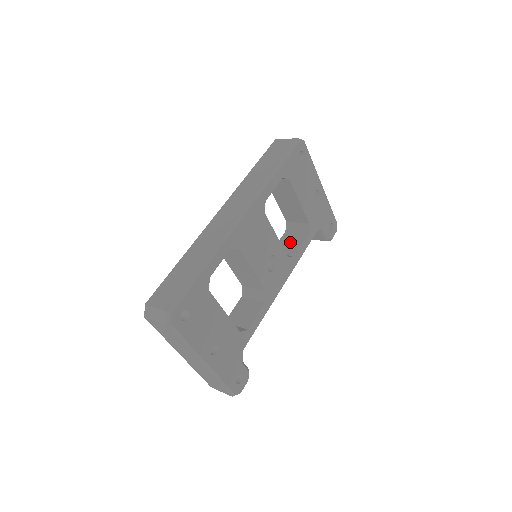
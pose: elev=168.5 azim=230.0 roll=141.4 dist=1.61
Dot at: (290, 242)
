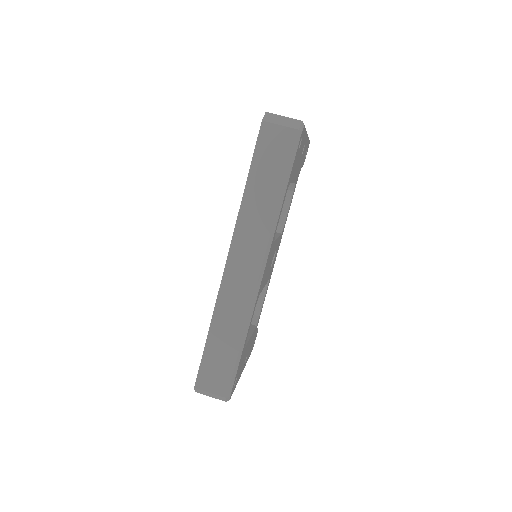
Dot at: occluded
